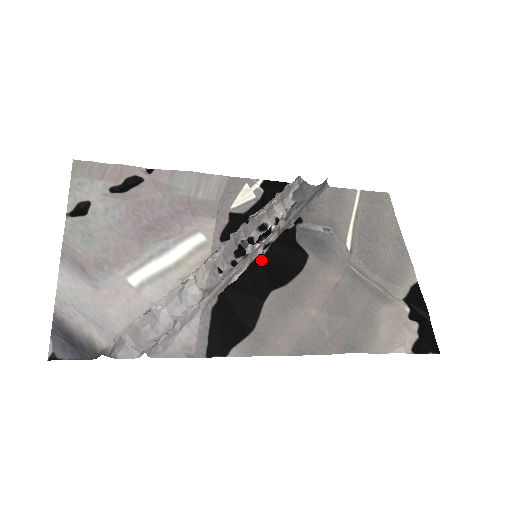
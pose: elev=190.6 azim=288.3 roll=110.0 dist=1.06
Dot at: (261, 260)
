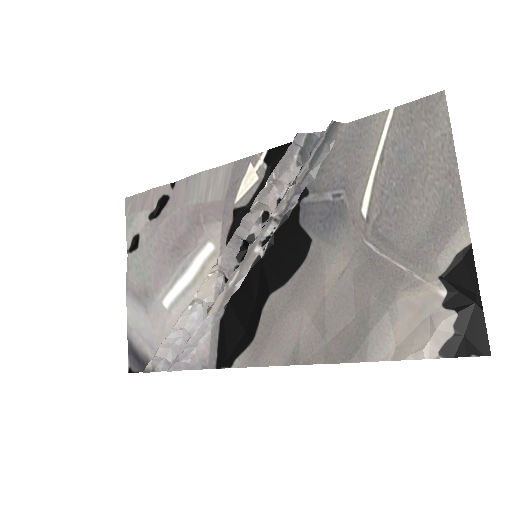
Dot at: (262, 258)
